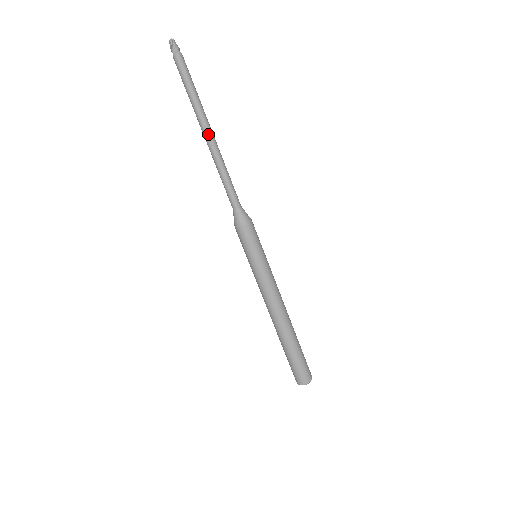
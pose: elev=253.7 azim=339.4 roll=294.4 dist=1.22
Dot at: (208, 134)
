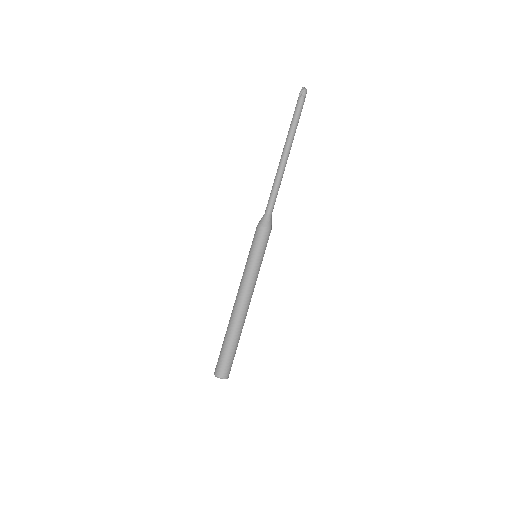
Dot at: (284, 155)
